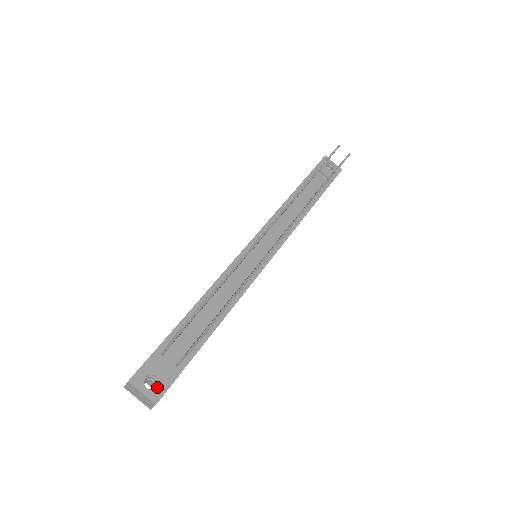
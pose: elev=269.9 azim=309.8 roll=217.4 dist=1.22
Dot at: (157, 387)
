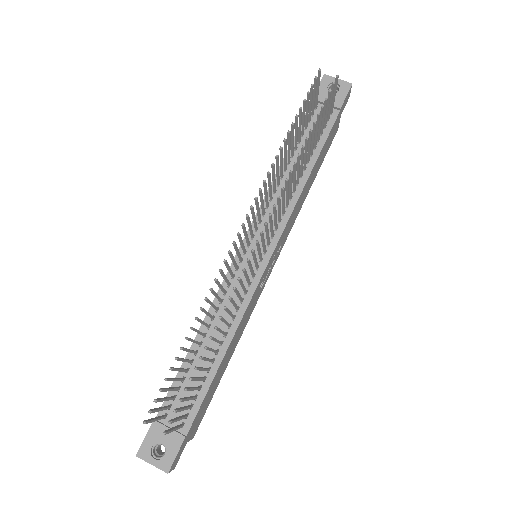
Dot at: (165, 455)
